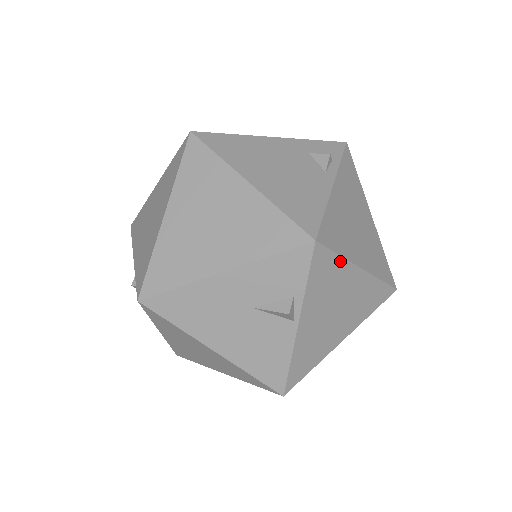
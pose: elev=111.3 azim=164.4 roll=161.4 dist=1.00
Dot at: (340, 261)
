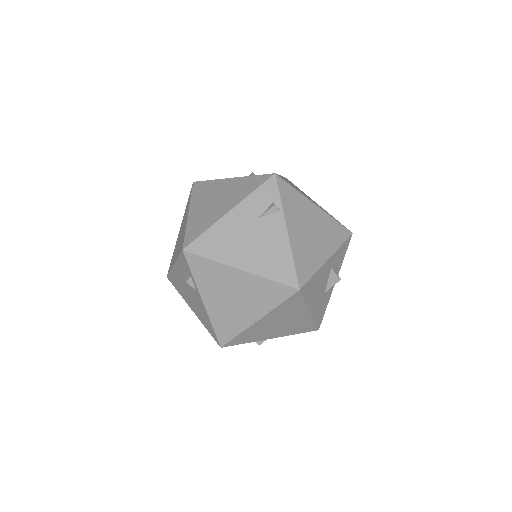
Dot at: (242, 334)
